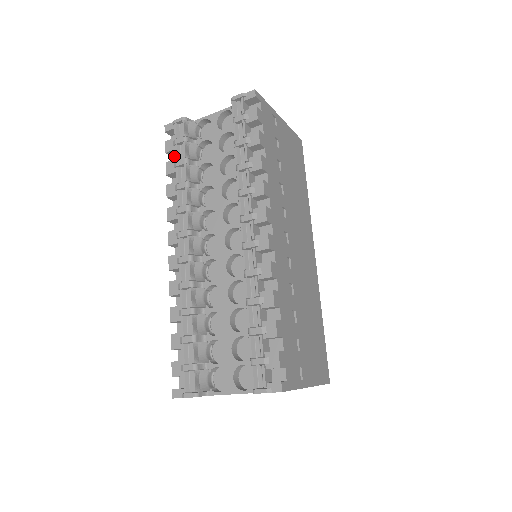
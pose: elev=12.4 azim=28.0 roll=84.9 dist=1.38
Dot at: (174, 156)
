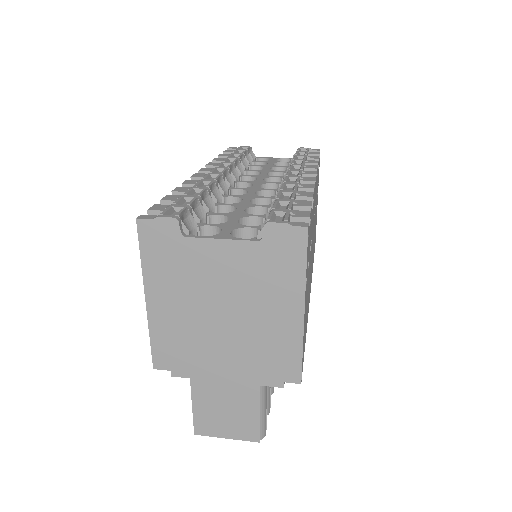
Dot at: occluded
